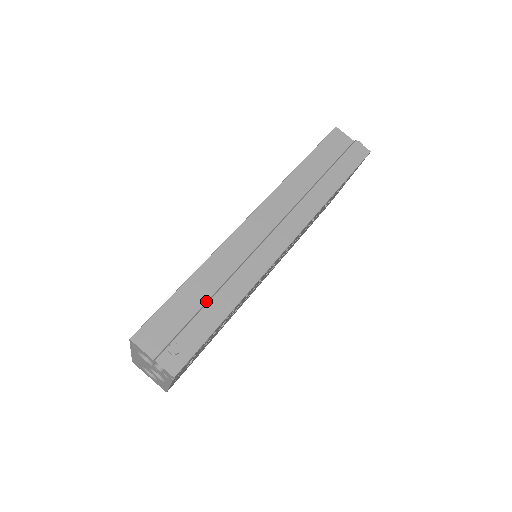
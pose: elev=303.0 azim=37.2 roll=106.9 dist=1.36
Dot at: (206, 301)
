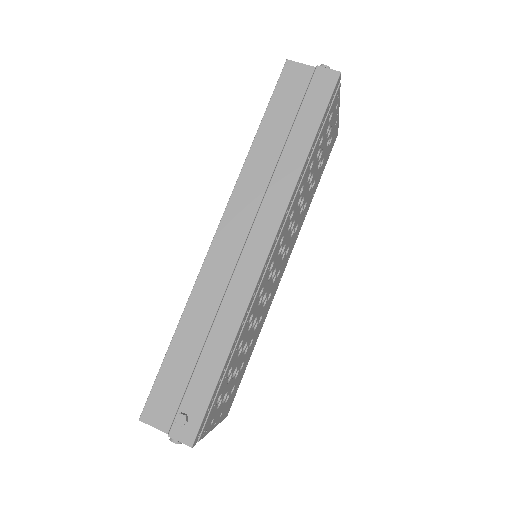
Dot at: (199, 353)
